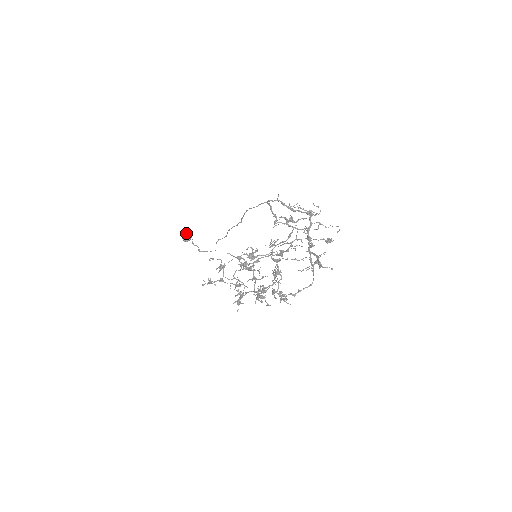
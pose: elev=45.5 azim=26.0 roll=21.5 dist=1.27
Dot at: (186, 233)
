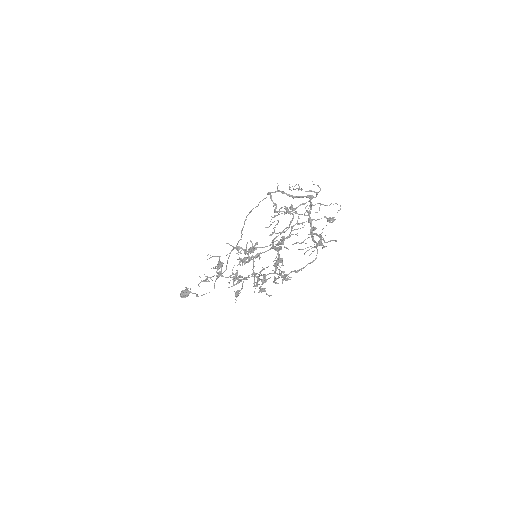
Dot at: occluded
